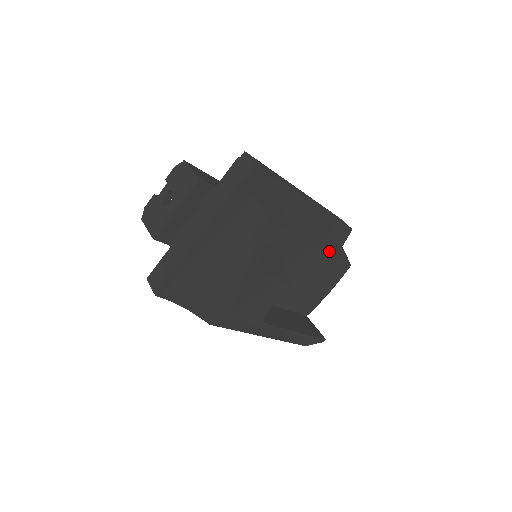
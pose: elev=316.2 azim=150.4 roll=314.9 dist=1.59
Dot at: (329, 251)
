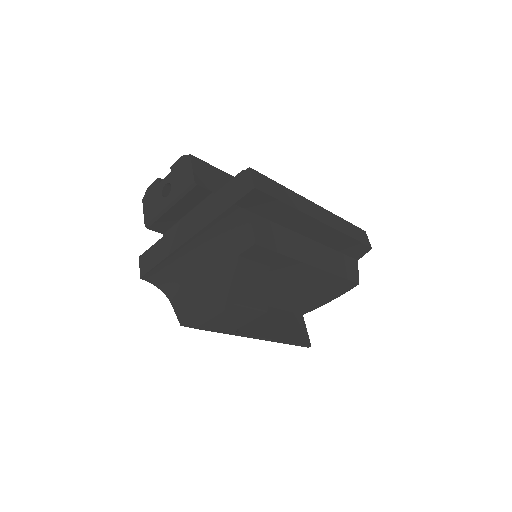
Dot at: (333, 271)
